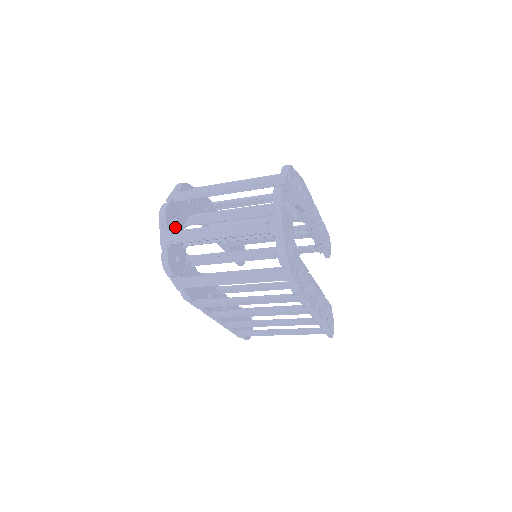
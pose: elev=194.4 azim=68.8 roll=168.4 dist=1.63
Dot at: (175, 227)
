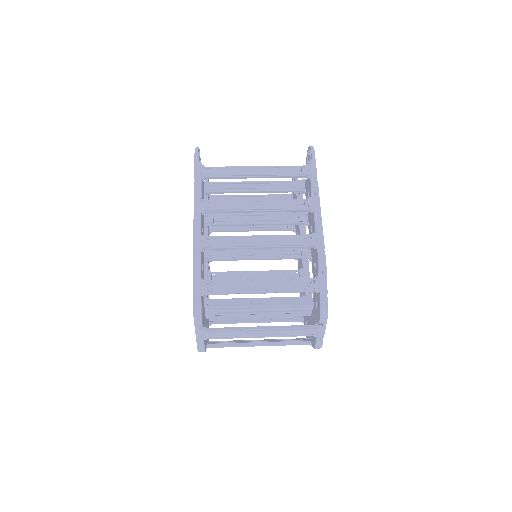
Dot at: occluded
